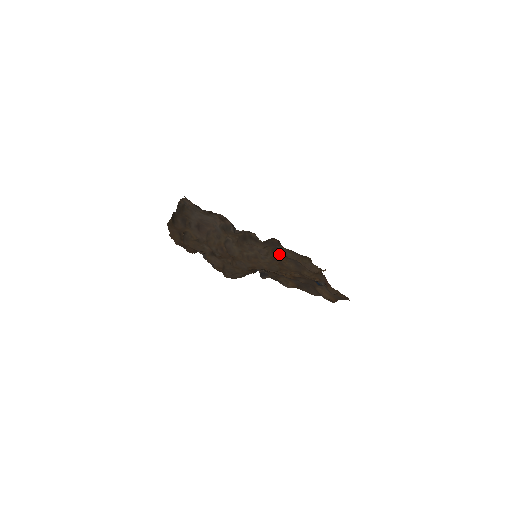
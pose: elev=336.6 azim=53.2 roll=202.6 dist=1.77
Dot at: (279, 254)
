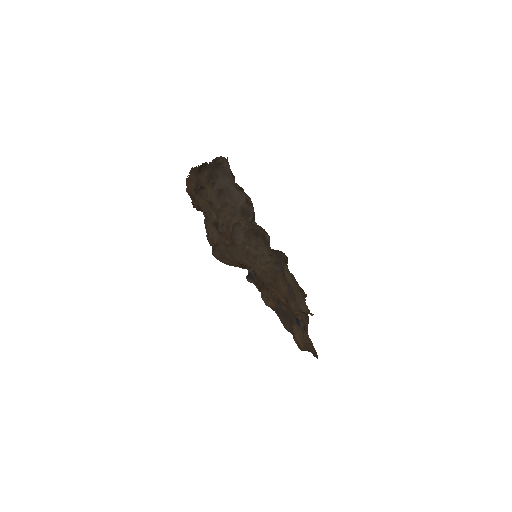
Dot at: (279, 270)
